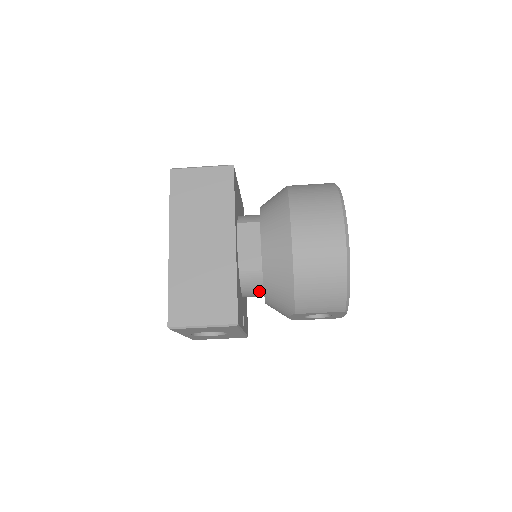
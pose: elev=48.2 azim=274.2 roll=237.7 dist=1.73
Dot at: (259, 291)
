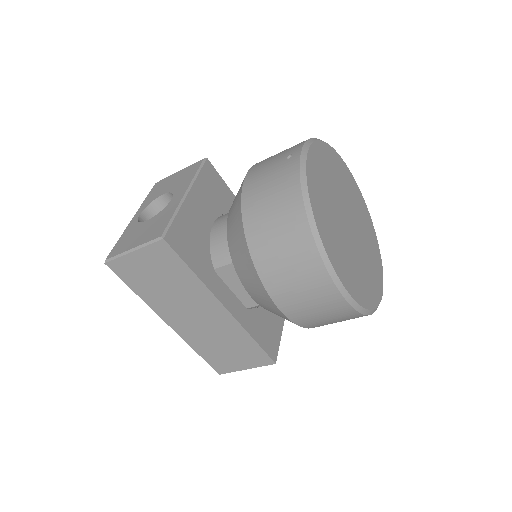
Dot at: occluded
